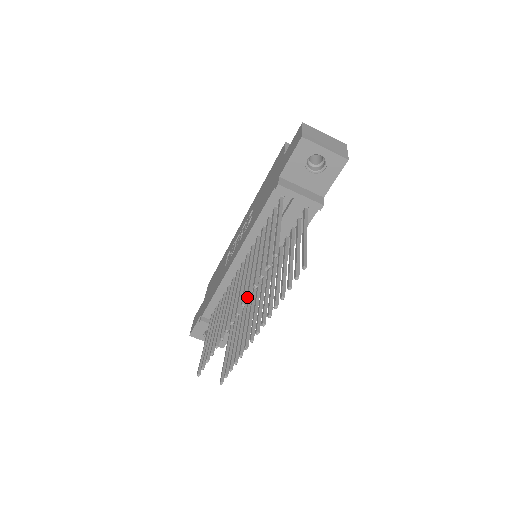
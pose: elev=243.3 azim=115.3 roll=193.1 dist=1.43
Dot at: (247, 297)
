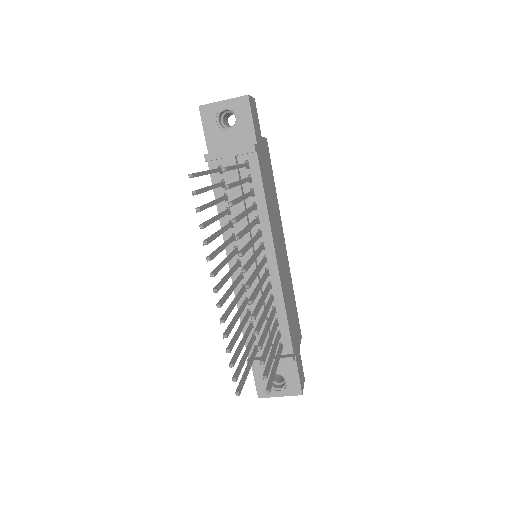
Dot at: (203, 245)
